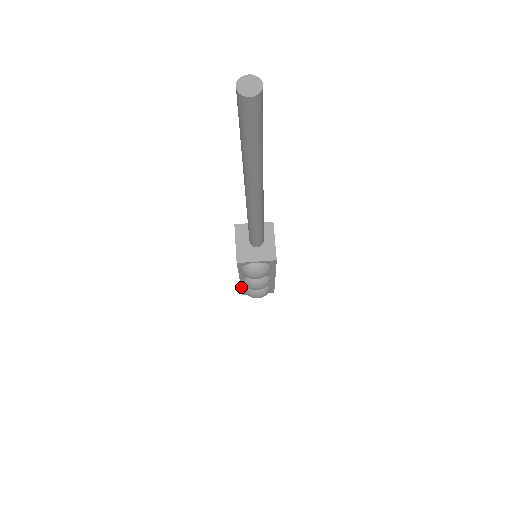
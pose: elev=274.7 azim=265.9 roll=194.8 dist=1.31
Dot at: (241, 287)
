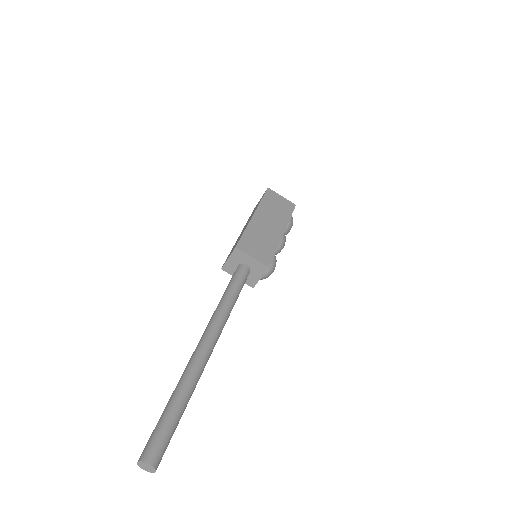
Dot at: occluded
